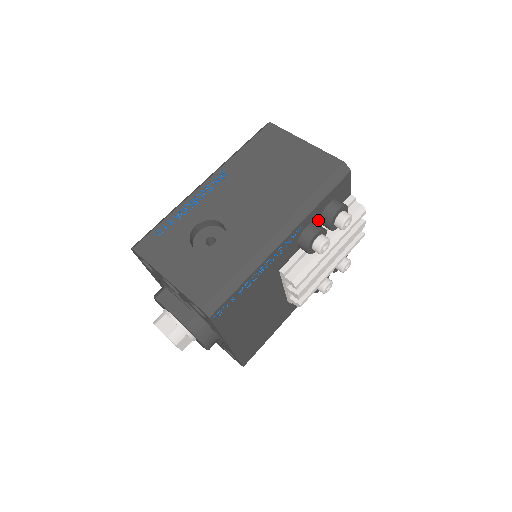
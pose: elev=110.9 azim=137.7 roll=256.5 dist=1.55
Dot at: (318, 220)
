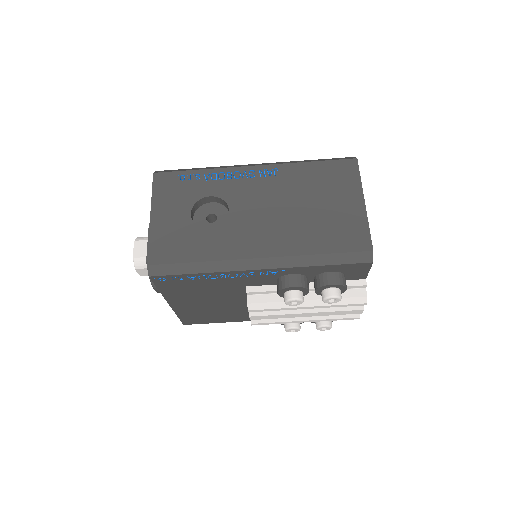
Dot at: (312, 276)
